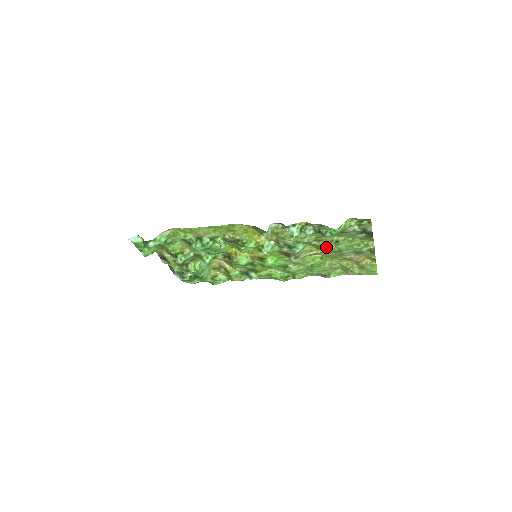
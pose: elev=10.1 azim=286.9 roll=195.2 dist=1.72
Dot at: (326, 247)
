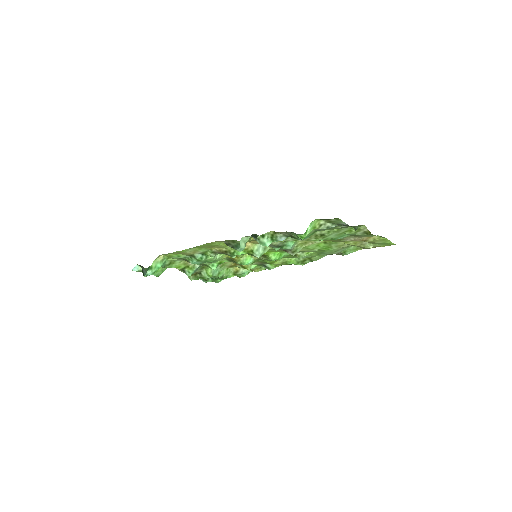
Dot at: (317, 239)
